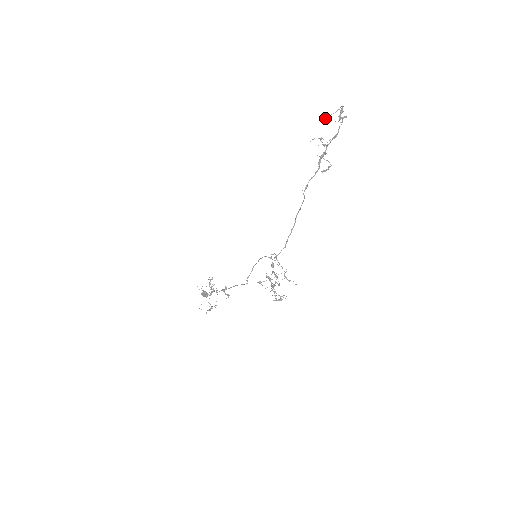
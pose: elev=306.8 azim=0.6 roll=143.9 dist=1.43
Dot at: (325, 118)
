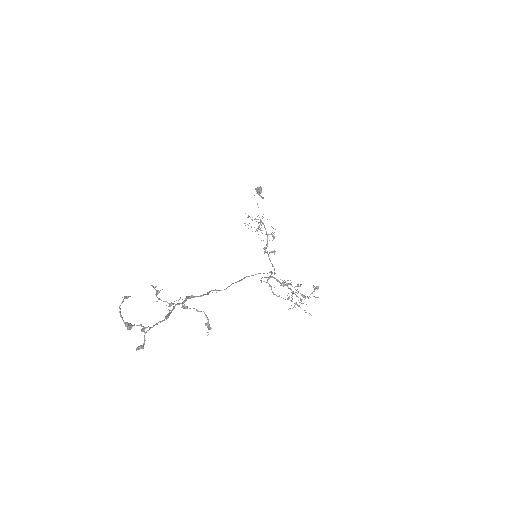
Dot at: (126, 297)
